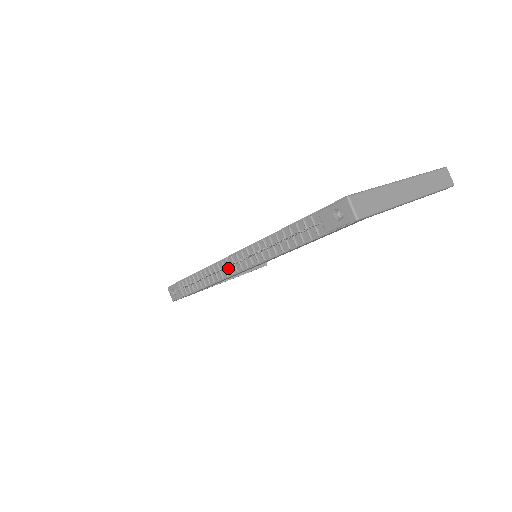
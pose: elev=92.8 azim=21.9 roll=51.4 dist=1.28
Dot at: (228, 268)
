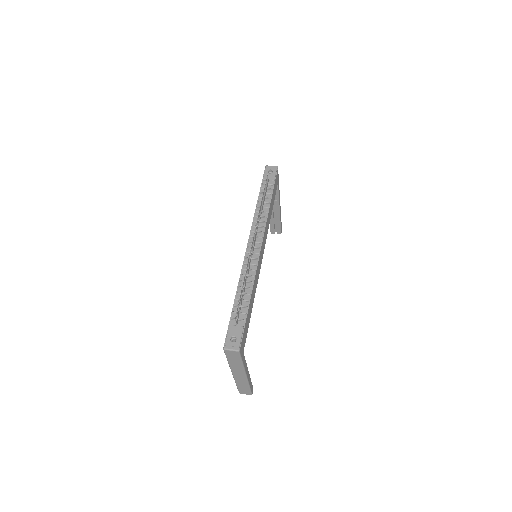
Dot at: (253, 256)
